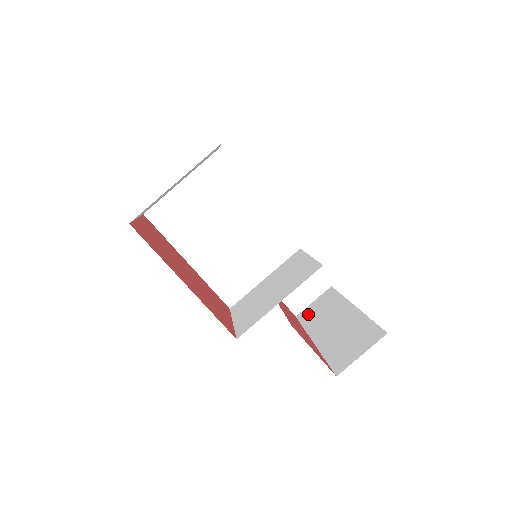
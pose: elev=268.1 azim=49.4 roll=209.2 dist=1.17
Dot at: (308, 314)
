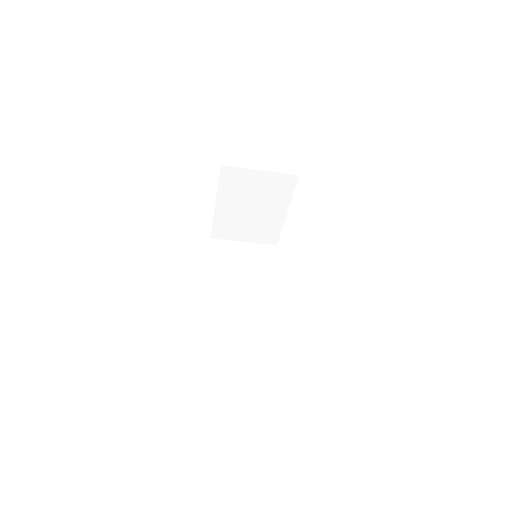
Dot at: occluded
